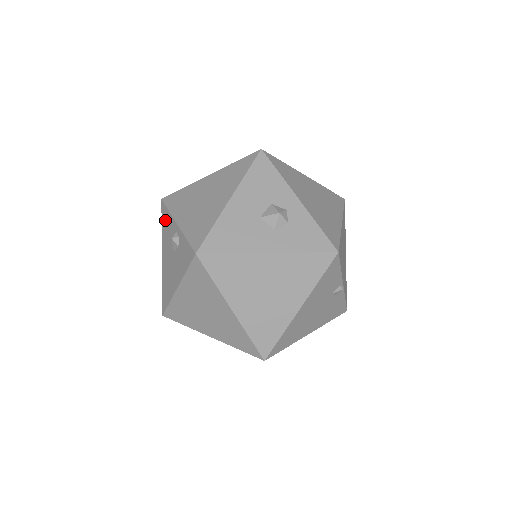
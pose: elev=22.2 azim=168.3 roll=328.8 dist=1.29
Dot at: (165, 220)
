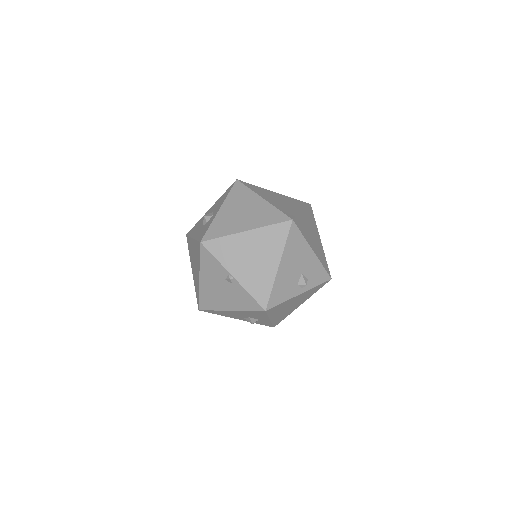
Dot at: occluded
